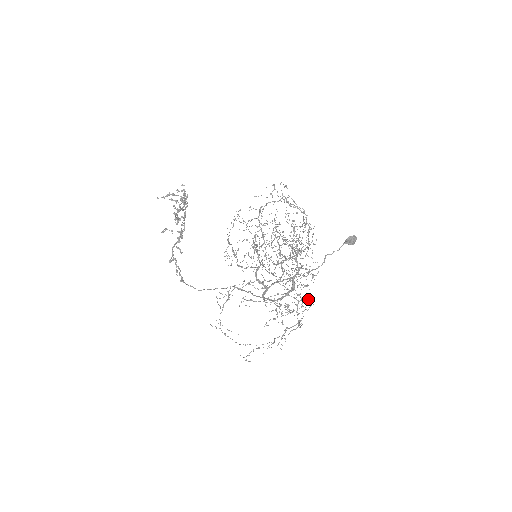
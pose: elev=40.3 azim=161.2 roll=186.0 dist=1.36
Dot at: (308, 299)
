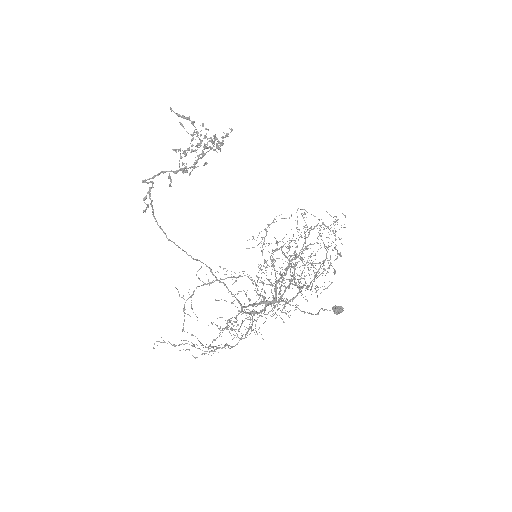
Dot at: occluded
